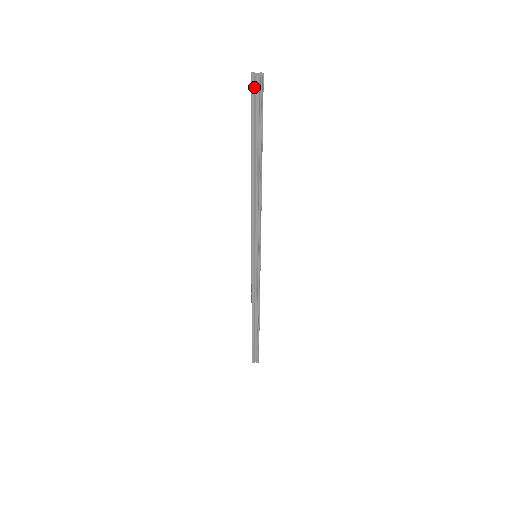
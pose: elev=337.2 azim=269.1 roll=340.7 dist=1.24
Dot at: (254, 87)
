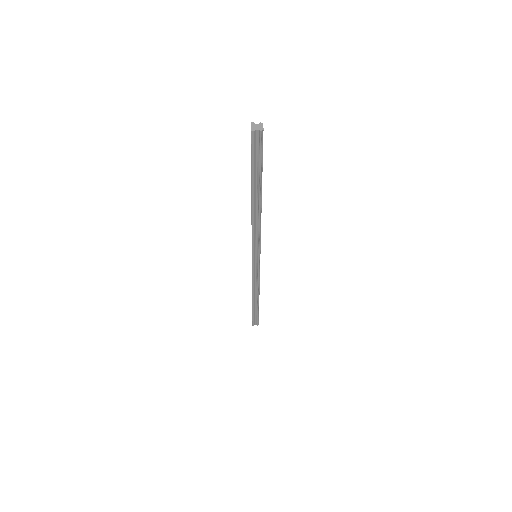
Dot at: (254, 139)
